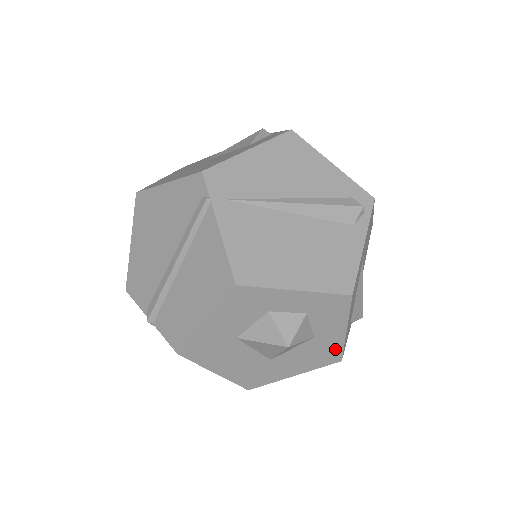
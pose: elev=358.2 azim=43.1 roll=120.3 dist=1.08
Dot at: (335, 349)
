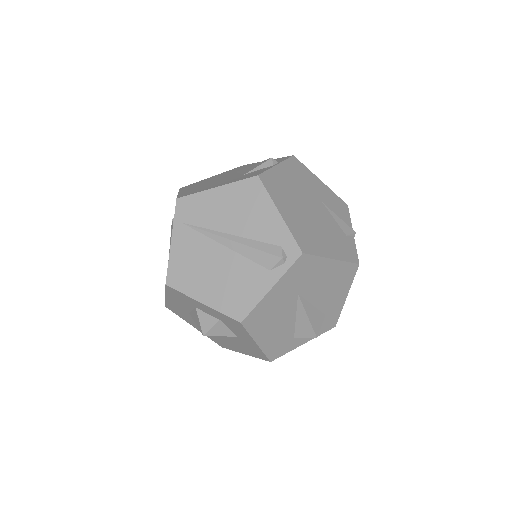
Dot at: (259, 351)
